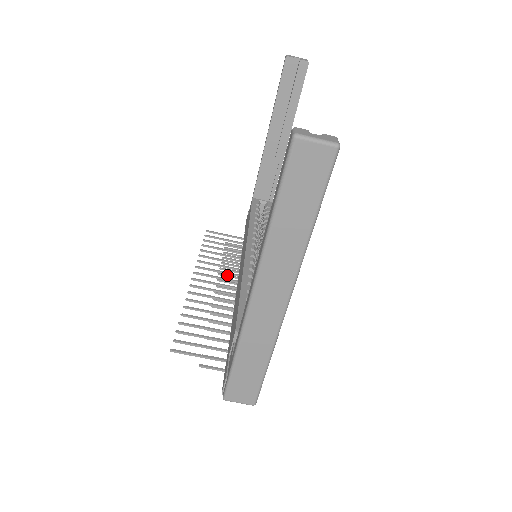
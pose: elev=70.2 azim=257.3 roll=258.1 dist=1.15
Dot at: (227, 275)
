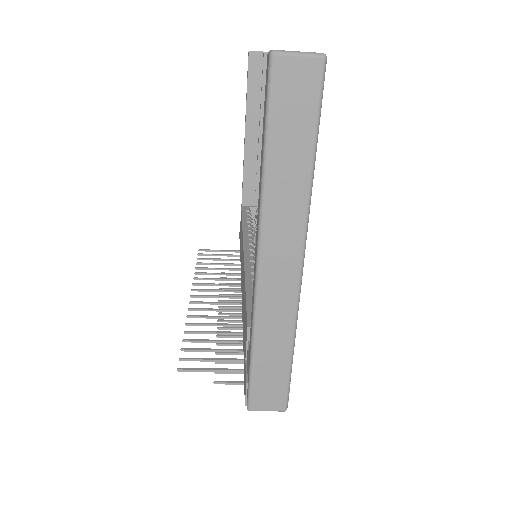
Dot at: (229, 289)
